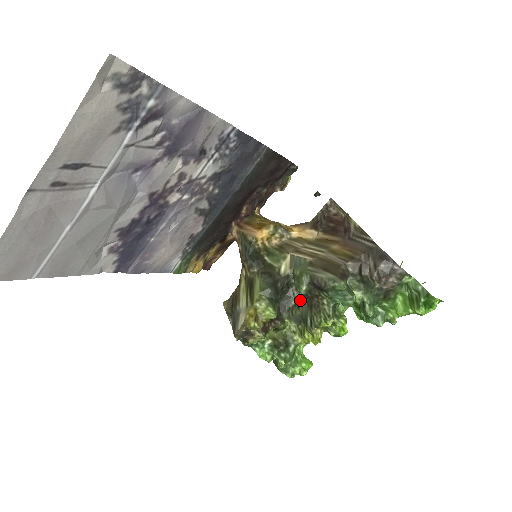
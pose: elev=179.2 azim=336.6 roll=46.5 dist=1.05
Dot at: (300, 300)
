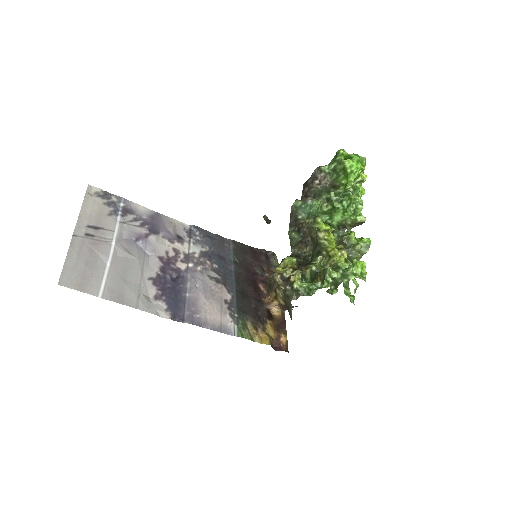
Dot at: (311, 251)
